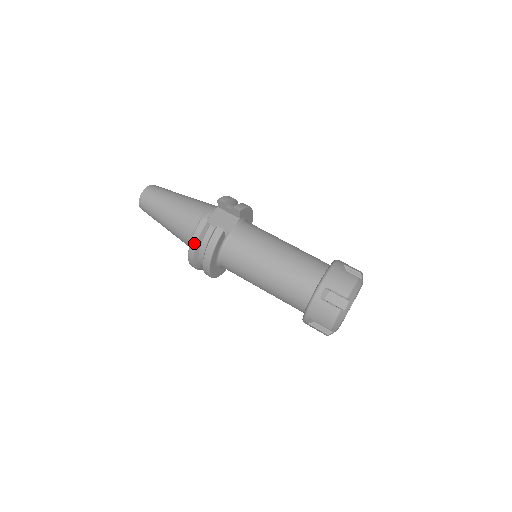
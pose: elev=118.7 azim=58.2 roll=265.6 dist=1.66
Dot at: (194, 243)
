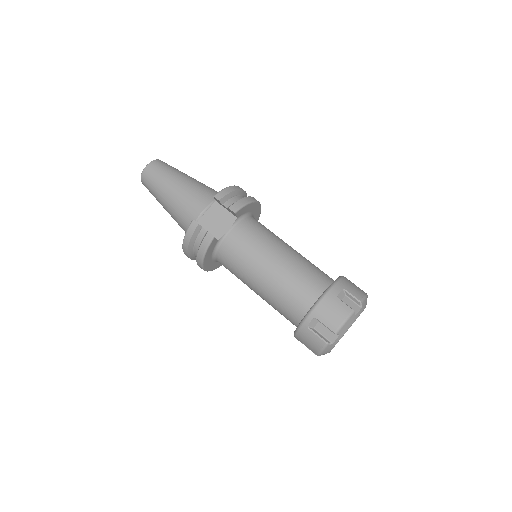
Dot at: (186, 244)
